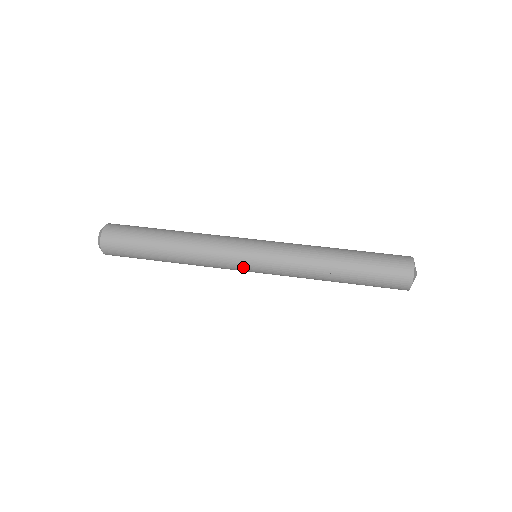
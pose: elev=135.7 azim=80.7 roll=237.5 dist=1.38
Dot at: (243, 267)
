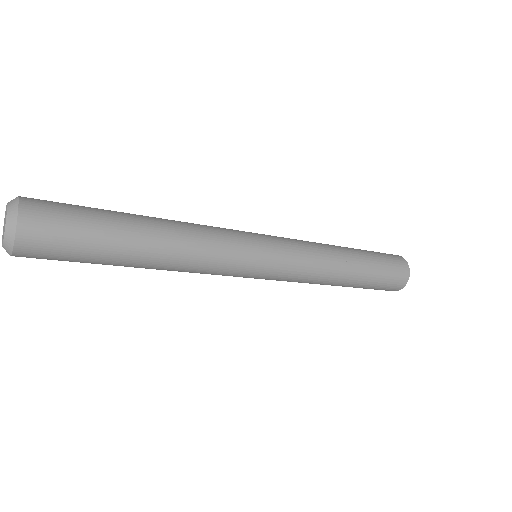
Dot at: (256, 250)
